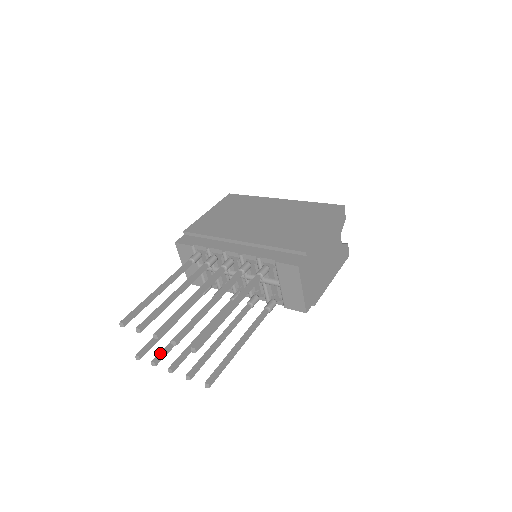
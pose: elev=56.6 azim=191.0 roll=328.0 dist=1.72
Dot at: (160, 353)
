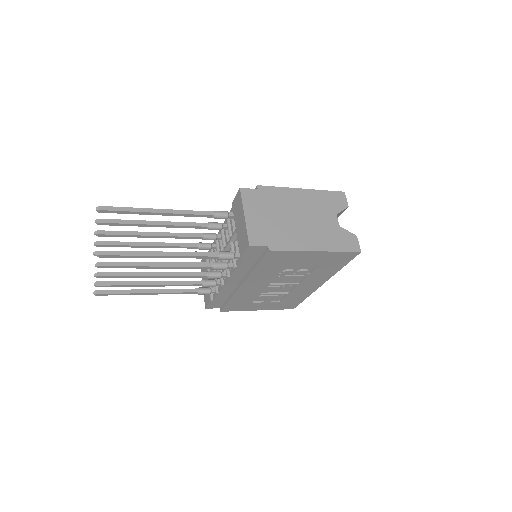
Dot at: (109, 282)
